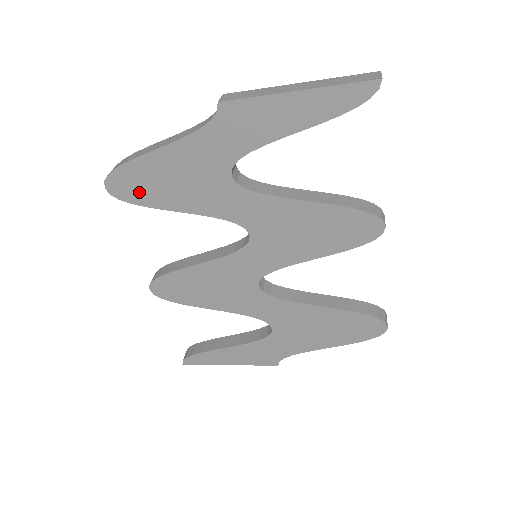
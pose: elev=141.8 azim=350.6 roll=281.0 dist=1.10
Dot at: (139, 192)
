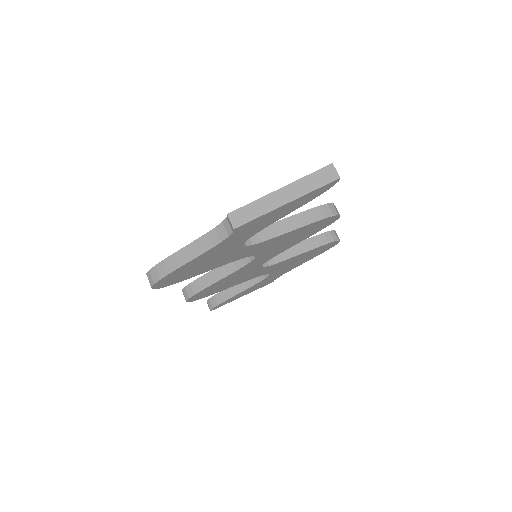
Dot at: (178, 279)
